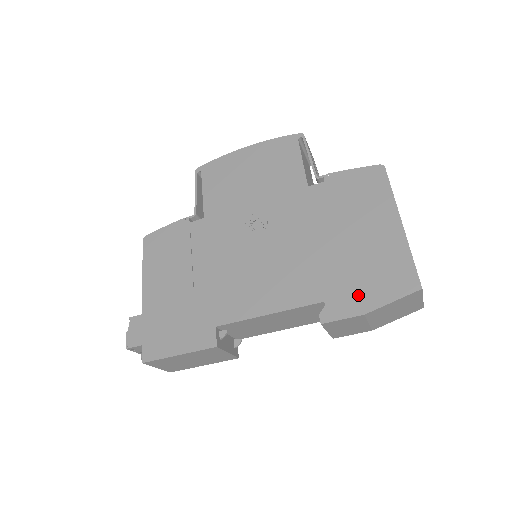
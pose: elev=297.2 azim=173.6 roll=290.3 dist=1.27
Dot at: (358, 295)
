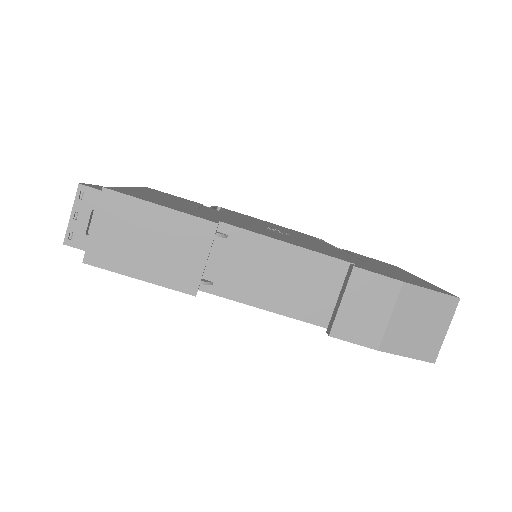
Dot at: (393, 276)
